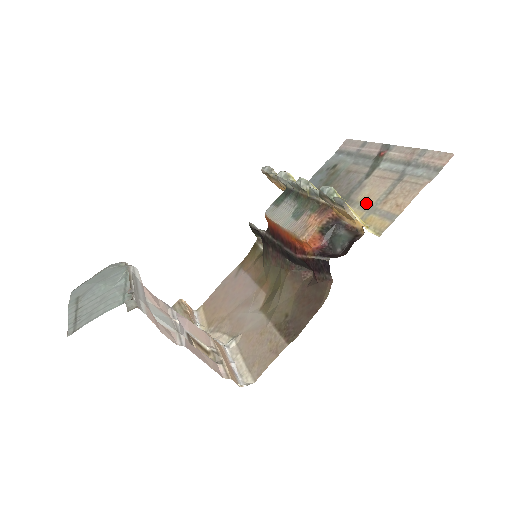
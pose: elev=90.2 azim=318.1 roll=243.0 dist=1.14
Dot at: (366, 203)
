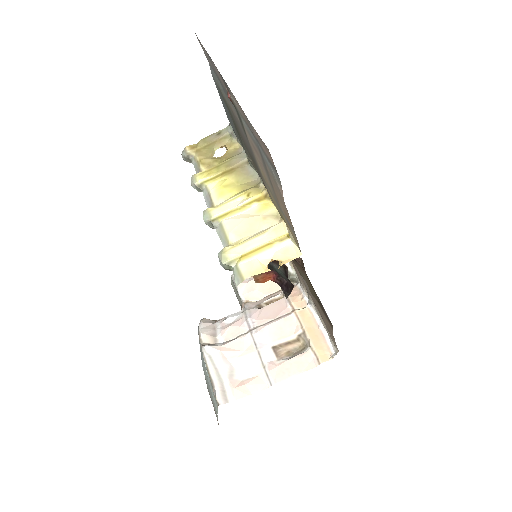
Dot at: (269, 189)
